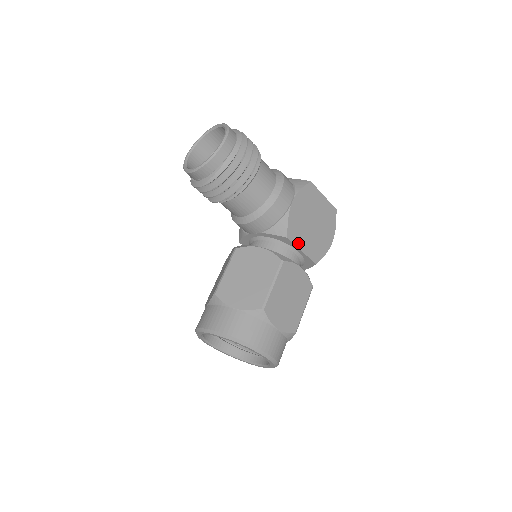
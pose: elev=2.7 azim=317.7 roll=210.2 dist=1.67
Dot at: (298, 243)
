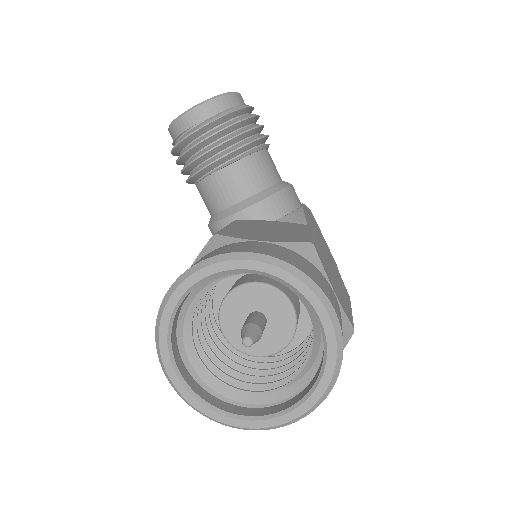
Dot at: occluded
